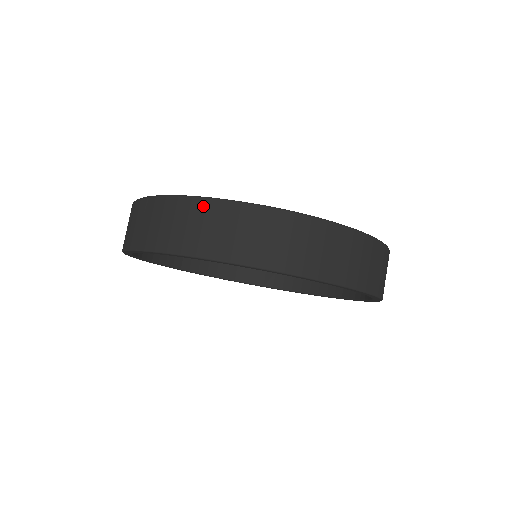
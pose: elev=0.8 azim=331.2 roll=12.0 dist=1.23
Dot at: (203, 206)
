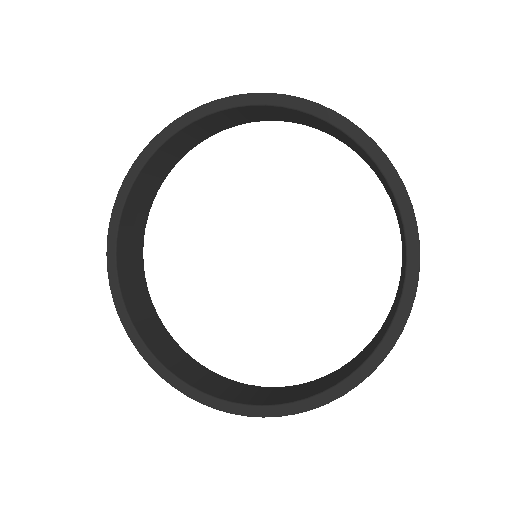
Dot at: occluded
